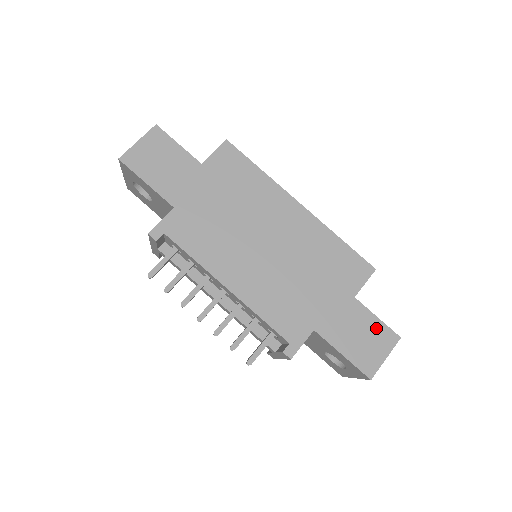
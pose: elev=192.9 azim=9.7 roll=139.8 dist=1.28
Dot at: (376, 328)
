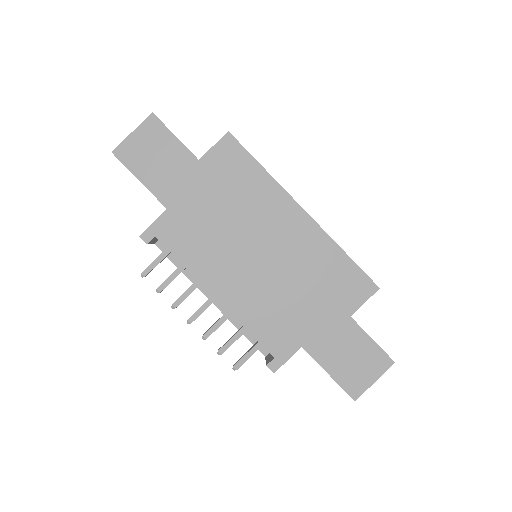
Dot at: (369, 350)
